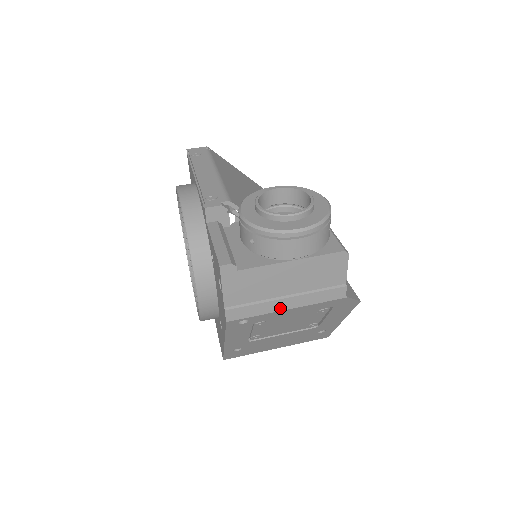
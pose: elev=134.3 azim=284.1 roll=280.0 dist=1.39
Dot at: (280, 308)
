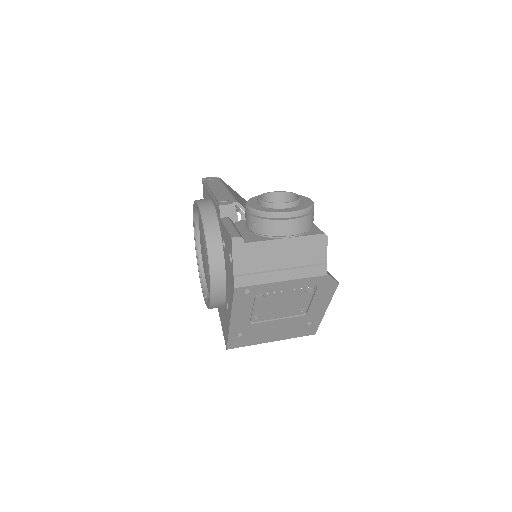
Dot at: (276, 279)
